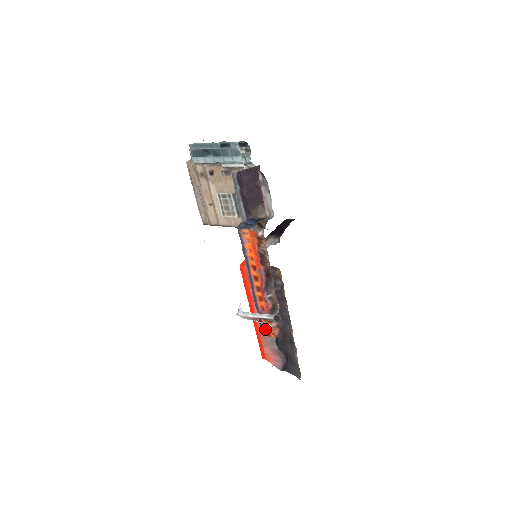
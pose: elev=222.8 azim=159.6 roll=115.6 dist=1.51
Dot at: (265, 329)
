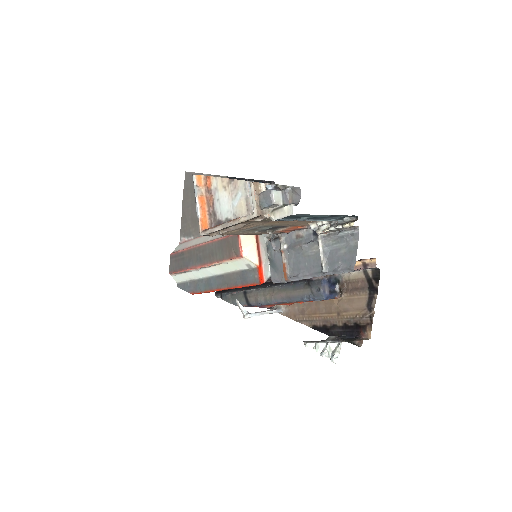
Dot at: occluded
